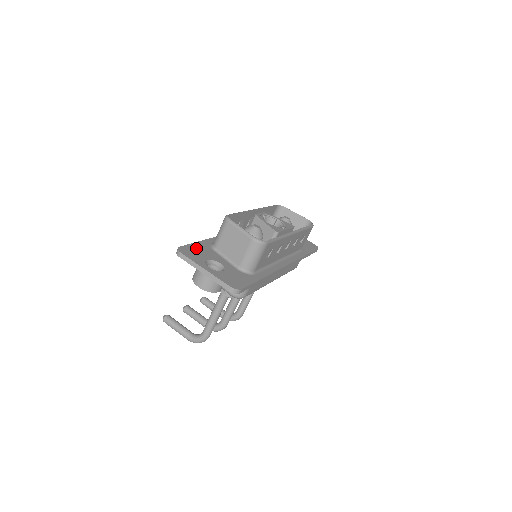
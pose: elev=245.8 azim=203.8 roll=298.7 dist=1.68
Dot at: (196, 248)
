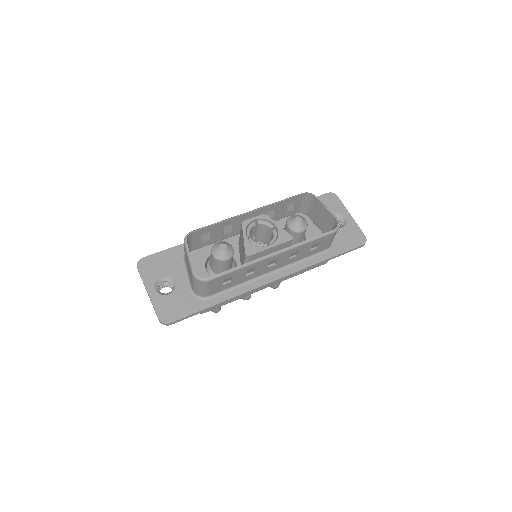
Dot at: (162, 258)
